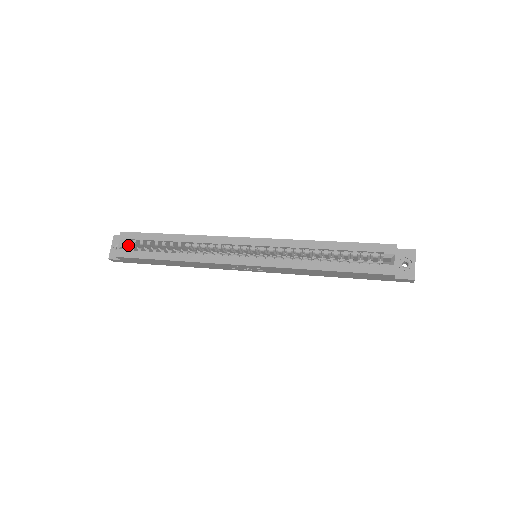
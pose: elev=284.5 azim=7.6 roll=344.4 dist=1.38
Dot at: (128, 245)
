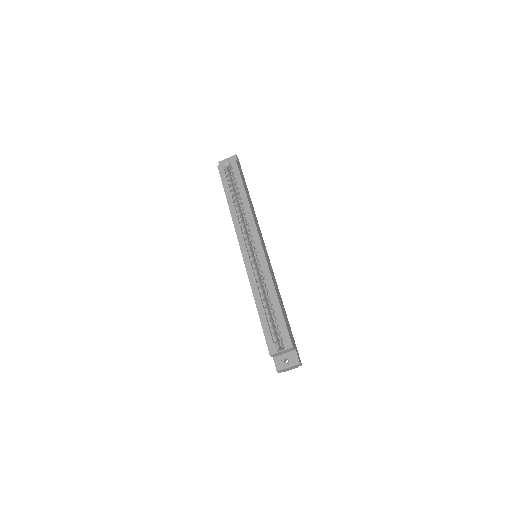
Dot at: occluded
